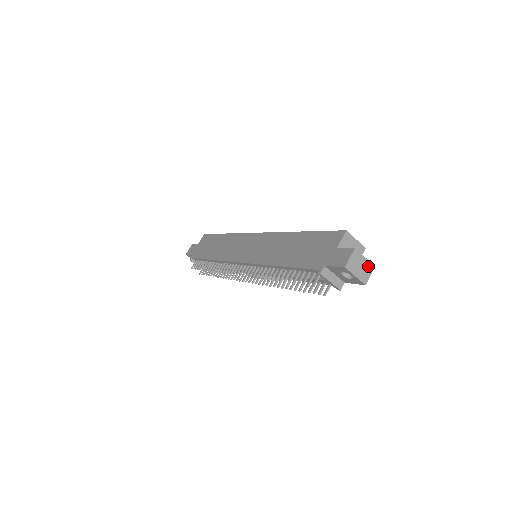
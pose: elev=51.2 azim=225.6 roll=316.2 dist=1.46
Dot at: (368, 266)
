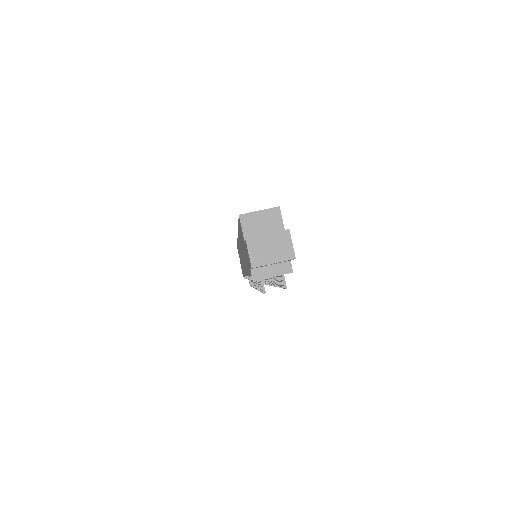
Dot at: (280, 238)
